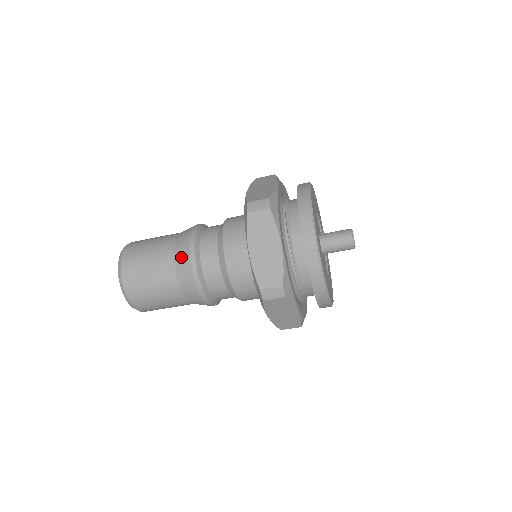
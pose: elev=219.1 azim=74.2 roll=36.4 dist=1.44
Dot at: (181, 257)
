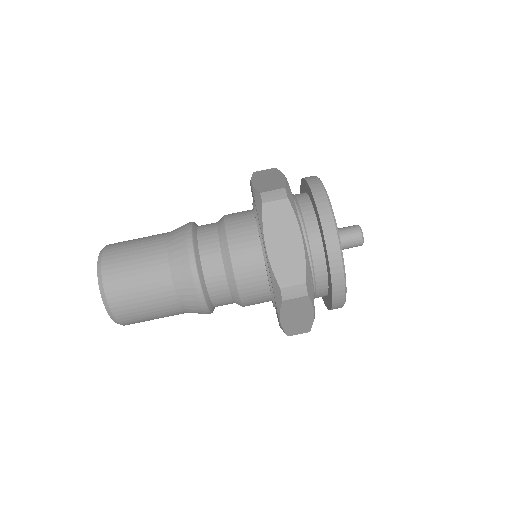
Dot at: (177, 228)
